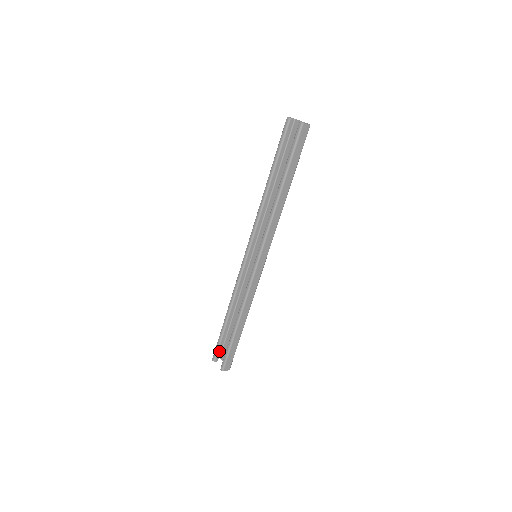
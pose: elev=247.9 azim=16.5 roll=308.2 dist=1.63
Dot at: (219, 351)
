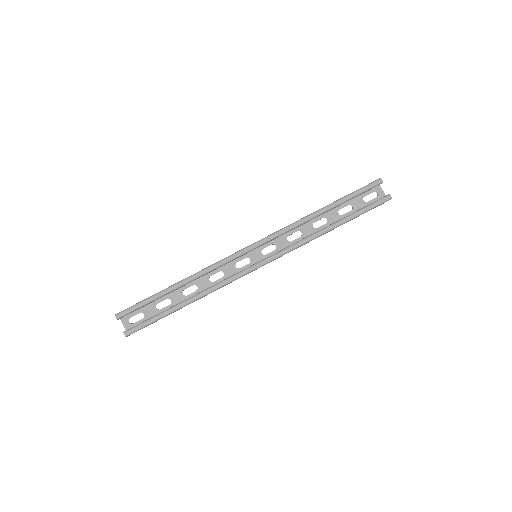
Dot at: occluded
